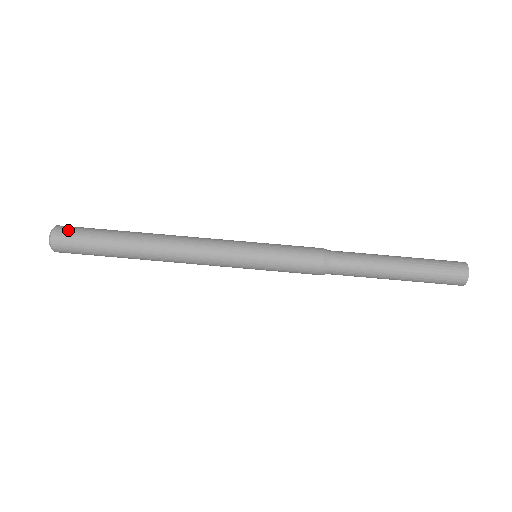
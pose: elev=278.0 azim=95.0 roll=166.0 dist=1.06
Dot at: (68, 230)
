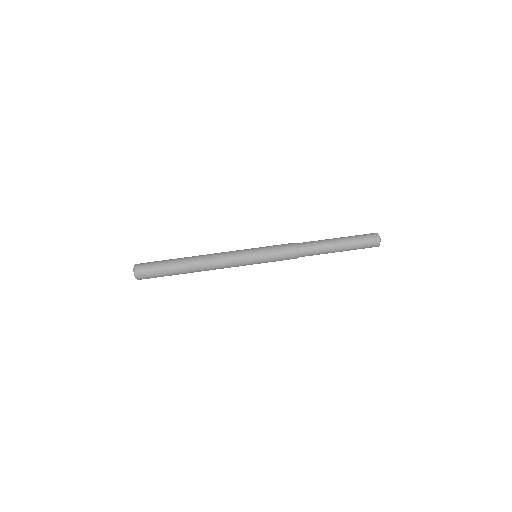
Dot at: (144, 264)
